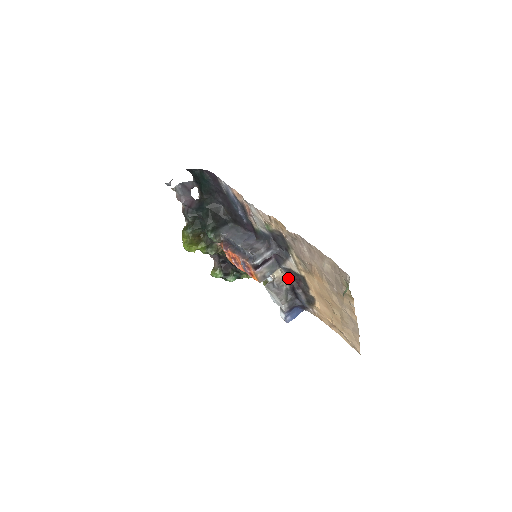
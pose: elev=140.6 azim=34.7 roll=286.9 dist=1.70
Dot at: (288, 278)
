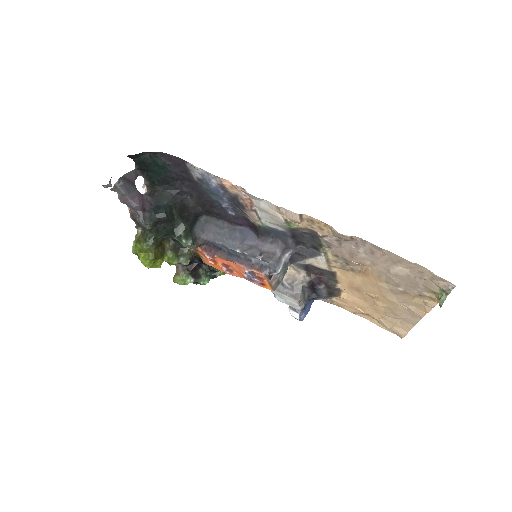
Dot at: (303, 274)
